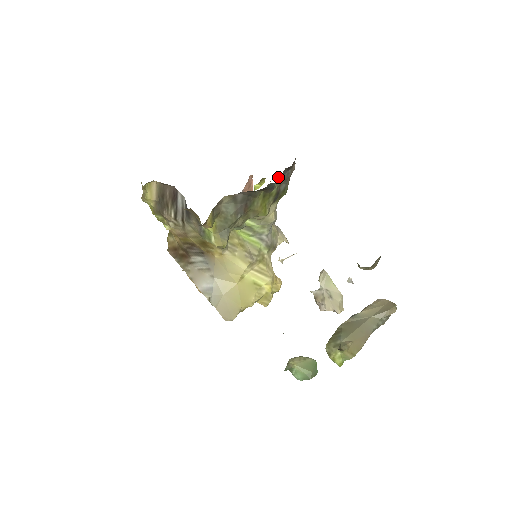
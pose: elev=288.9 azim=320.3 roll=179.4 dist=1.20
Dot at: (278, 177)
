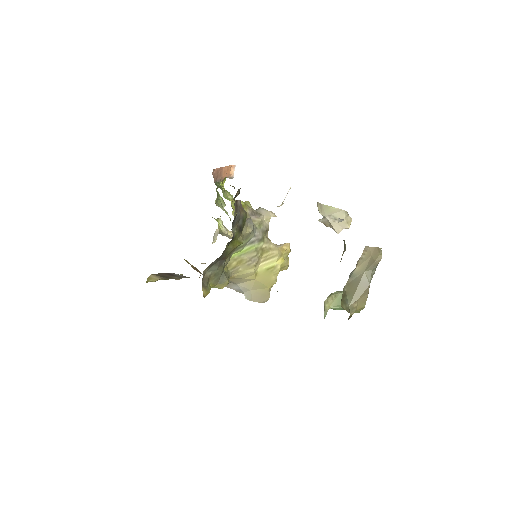
Dot at: occluded
